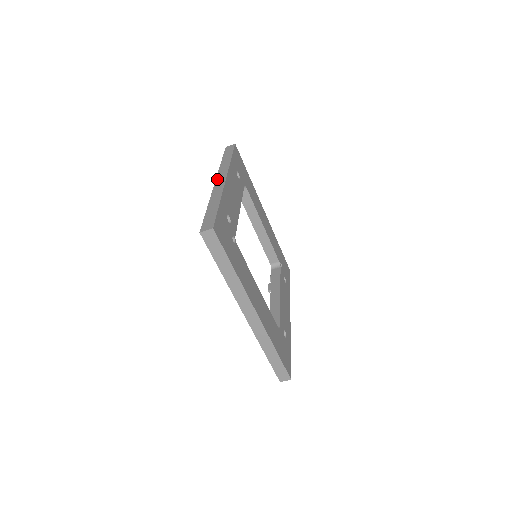
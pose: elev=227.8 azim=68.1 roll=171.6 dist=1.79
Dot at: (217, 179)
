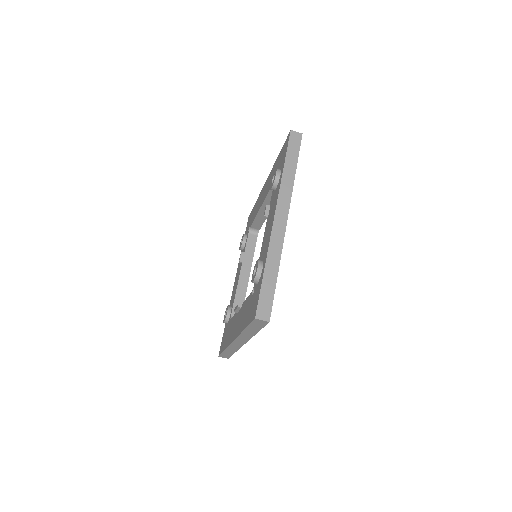
Dot at: (278, 210)
